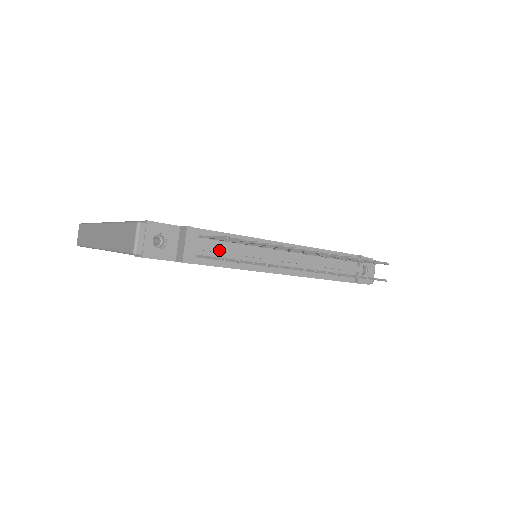
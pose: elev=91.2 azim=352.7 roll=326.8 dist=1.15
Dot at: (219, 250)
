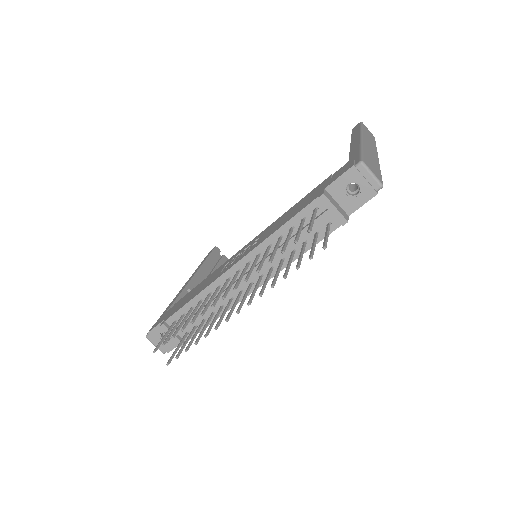
Dot at: occluded
